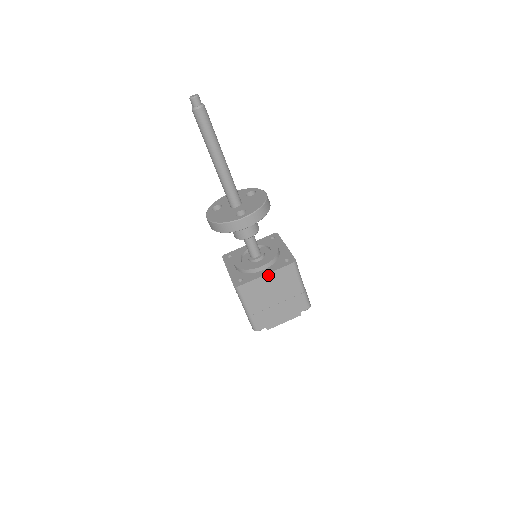
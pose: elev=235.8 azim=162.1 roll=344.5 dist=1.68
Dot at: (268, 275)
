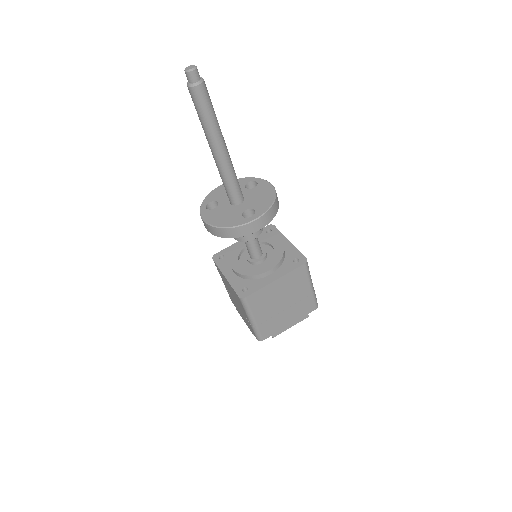
Dot at: (278, 280)
